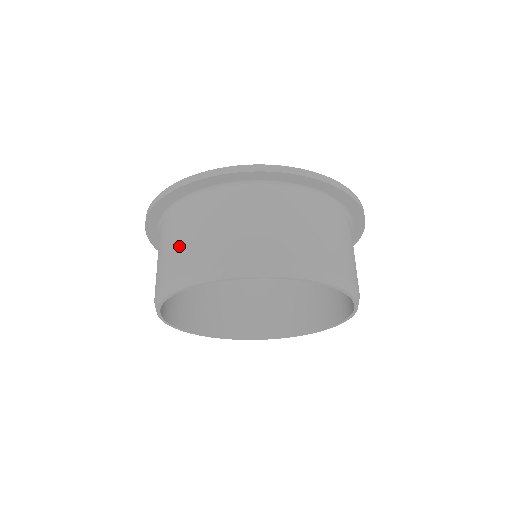
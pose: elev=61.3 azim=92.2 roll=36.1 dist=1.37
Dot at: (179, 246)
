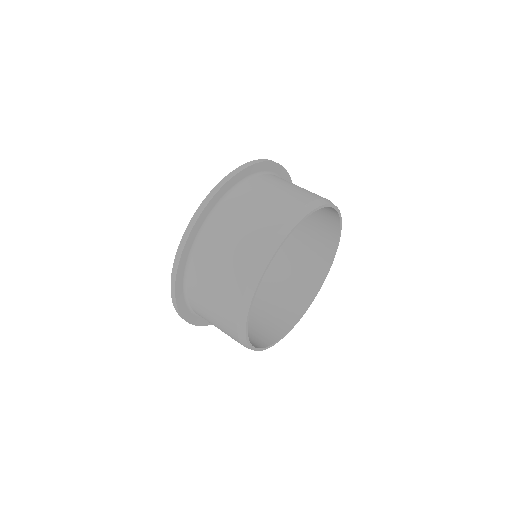
Dot at: (216, 301)
